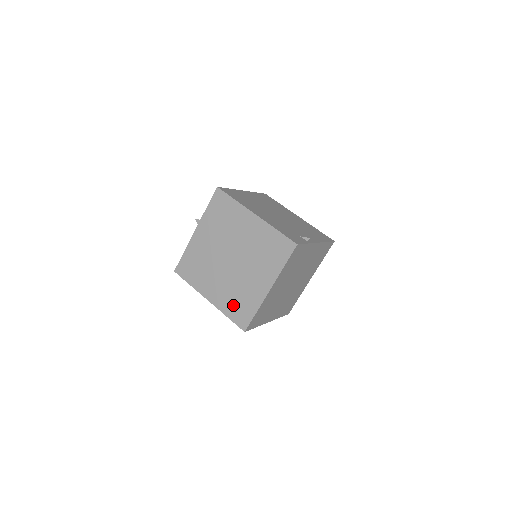
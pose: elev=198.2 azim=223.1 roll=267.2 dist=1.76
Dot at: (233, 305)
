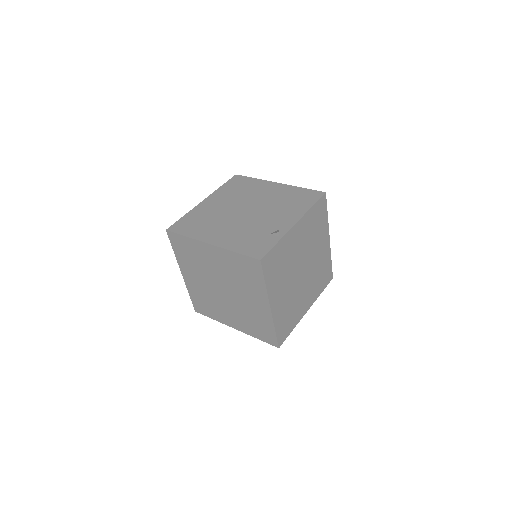
Dot at: (254, 328)
